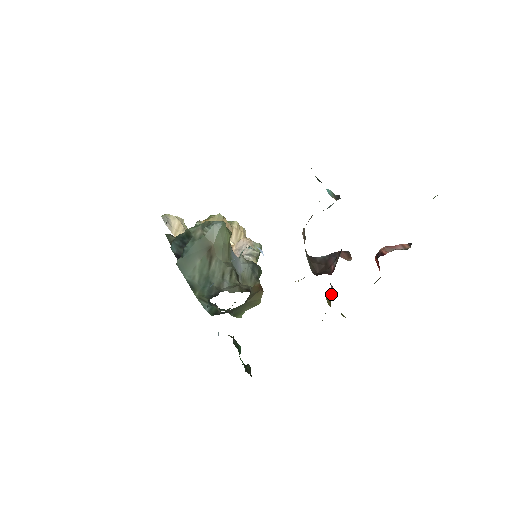
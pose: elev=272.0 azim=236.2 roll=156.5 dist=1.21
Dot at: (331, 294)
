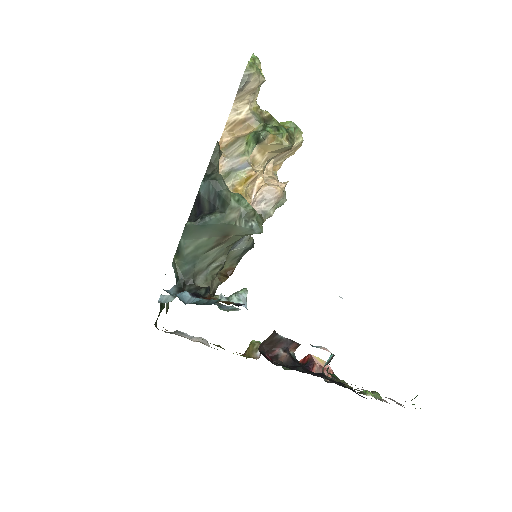
Dot at: (255, 356)
